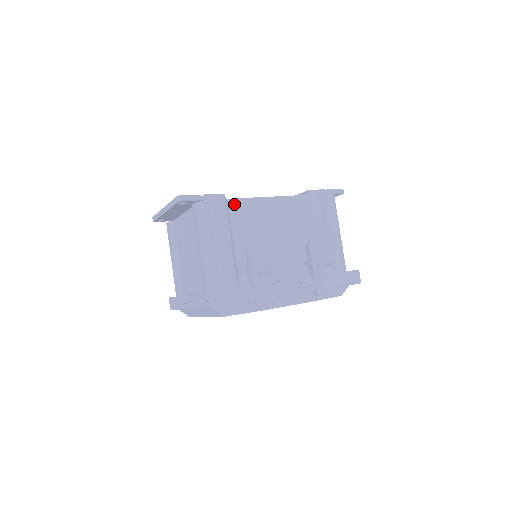
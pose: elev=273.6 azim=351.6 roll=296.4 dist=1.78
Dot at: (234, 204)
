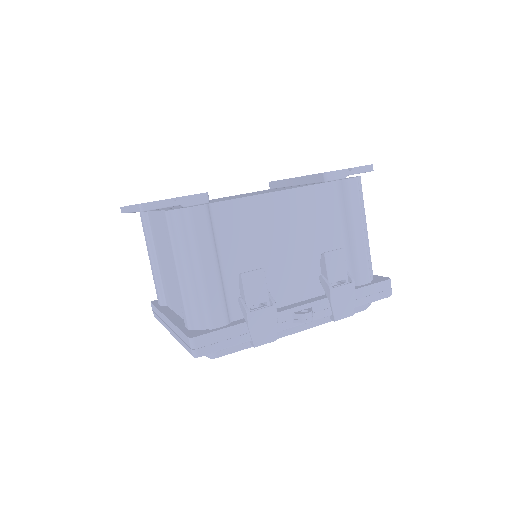
Dot at: (220, 209)
